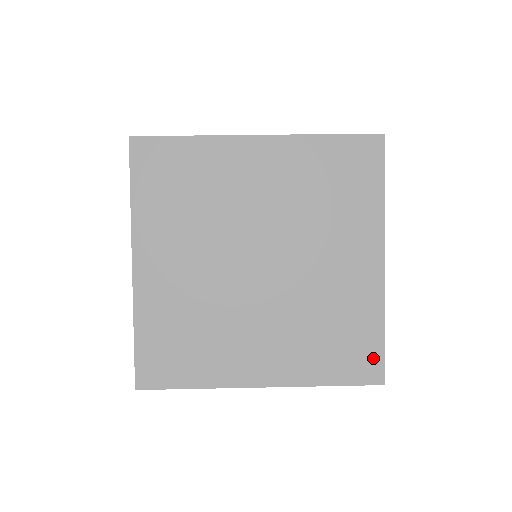
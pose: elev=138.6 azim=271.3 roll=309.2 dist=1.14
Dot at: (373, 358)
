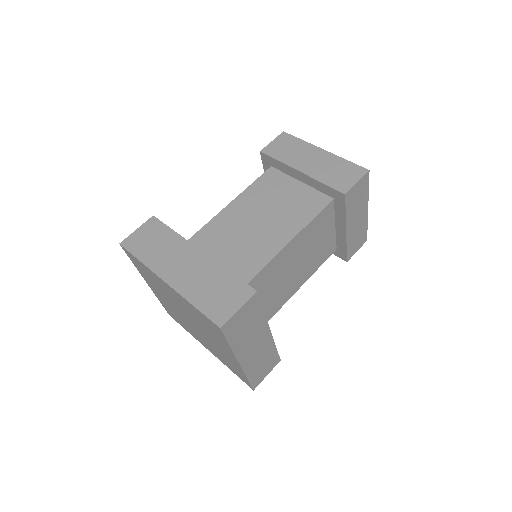
Dot at: (246, 381)
